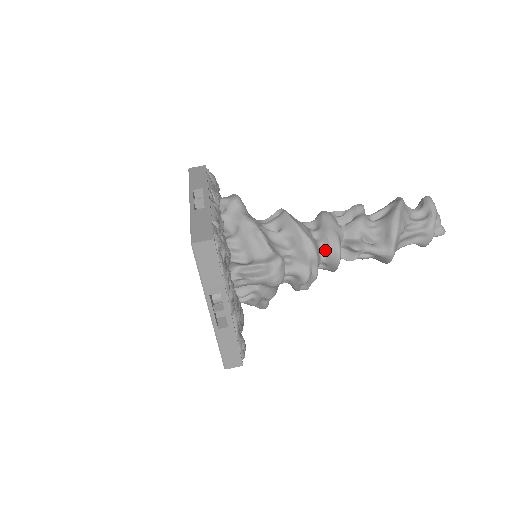
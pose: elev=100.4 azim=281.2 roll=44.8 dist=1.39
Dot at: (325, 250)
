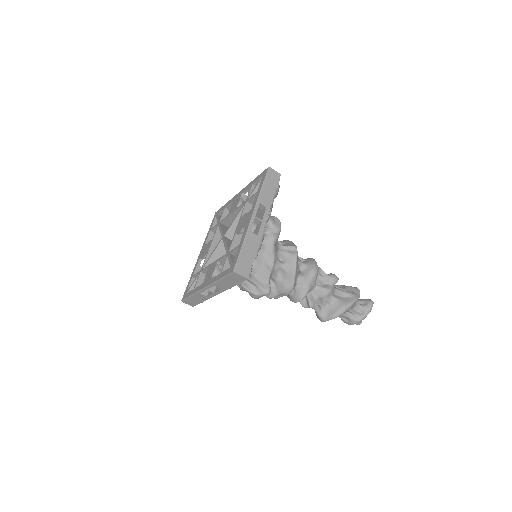
Dot at: (295, 291)
